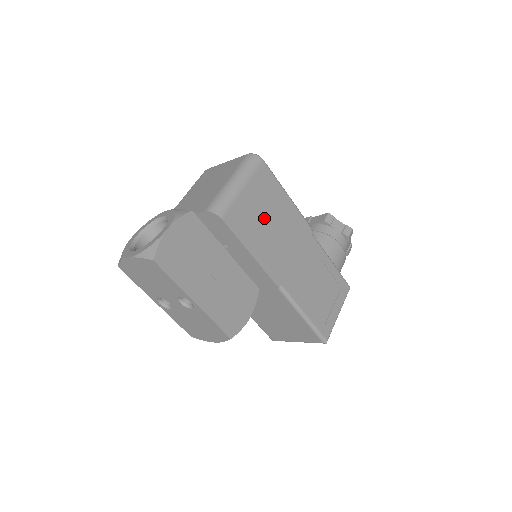
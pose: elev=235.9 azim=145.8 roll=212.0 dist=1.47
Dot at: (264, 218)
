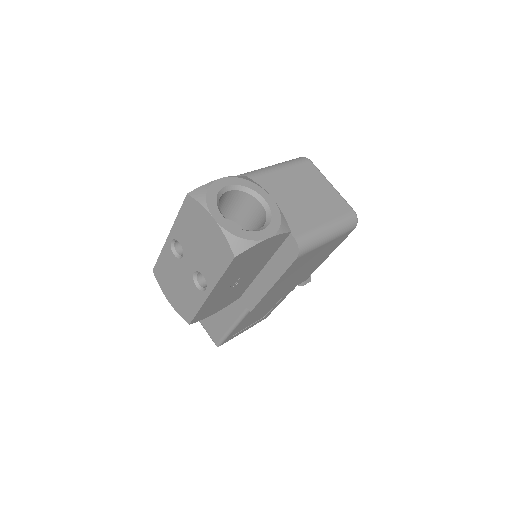
Dot at: (306, 266)
